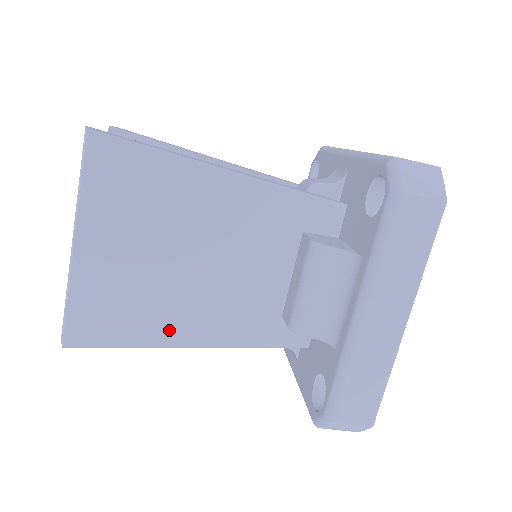
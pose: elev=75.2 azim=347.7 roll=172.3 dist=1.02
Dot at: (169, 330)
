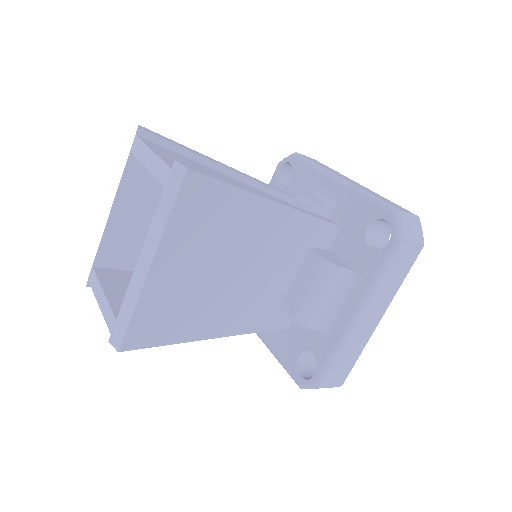
Dot at: (203, 327)
